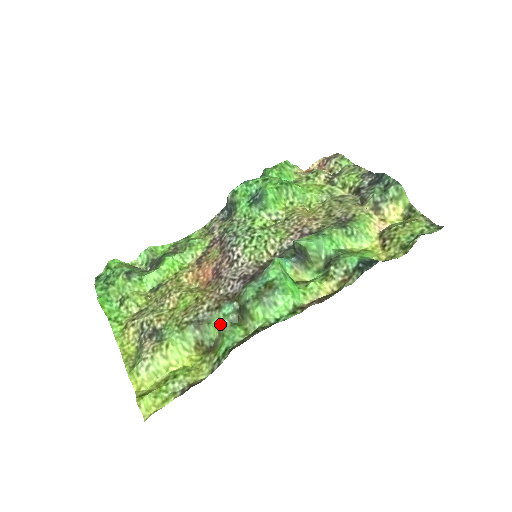
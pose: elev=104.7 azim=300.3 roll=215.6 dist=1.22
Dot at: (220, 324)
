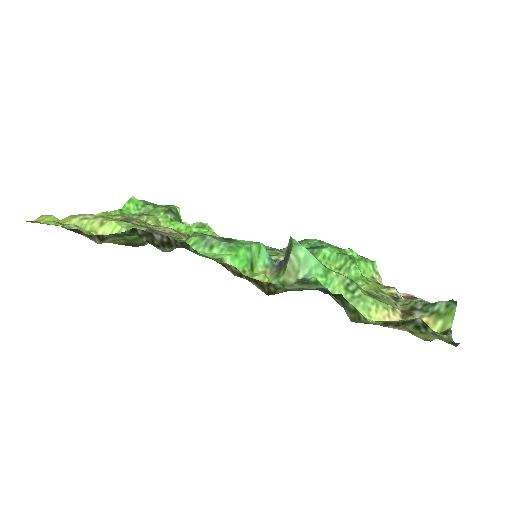
Dot at: occluded
